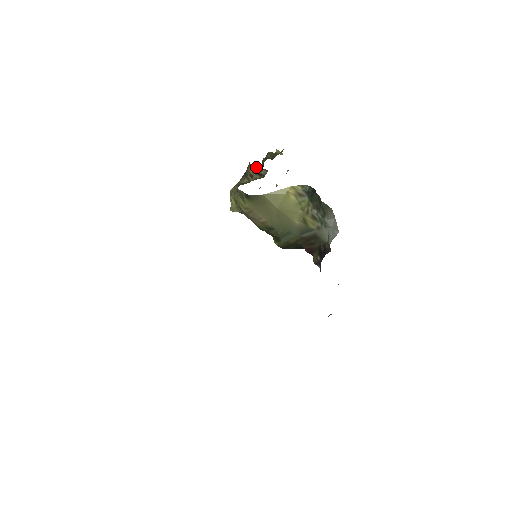
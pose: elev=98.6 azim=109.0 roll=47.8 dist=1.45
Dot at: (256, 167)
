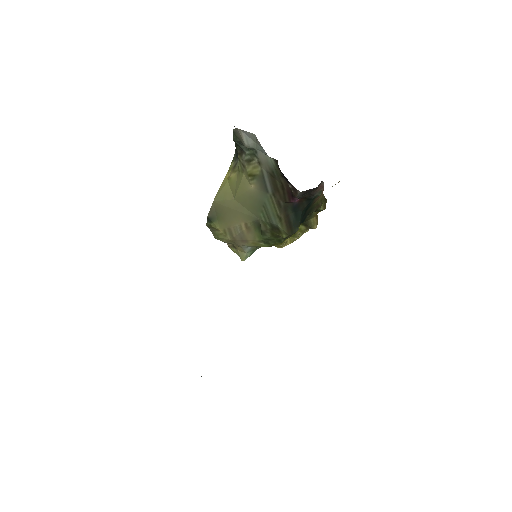
Dot at: occluded
